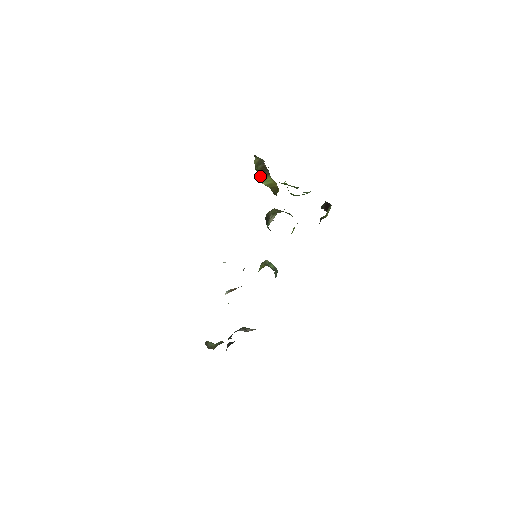
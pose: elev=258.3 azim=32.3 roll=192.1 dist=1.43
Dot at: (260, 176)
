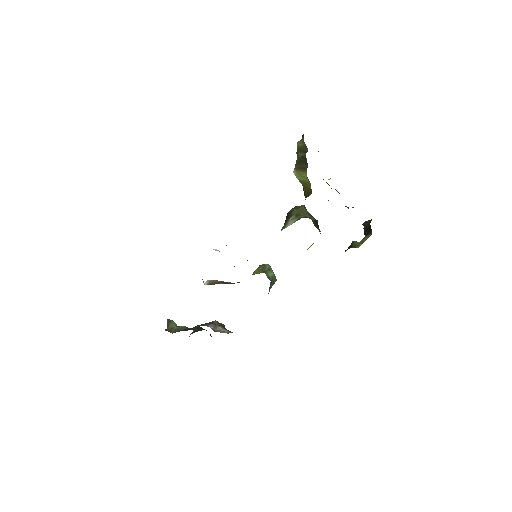
Dot at: (296, 166)
